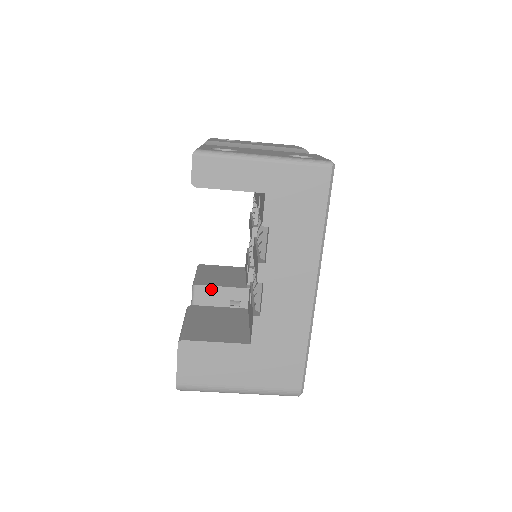
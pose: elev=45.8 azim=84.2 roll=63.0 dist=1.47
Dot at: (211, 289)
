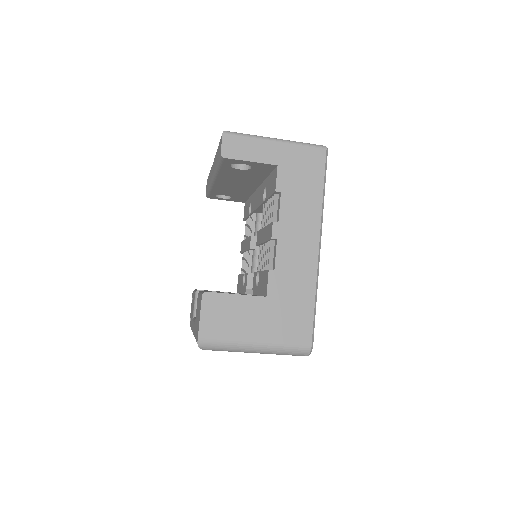
Dot at: occluded
